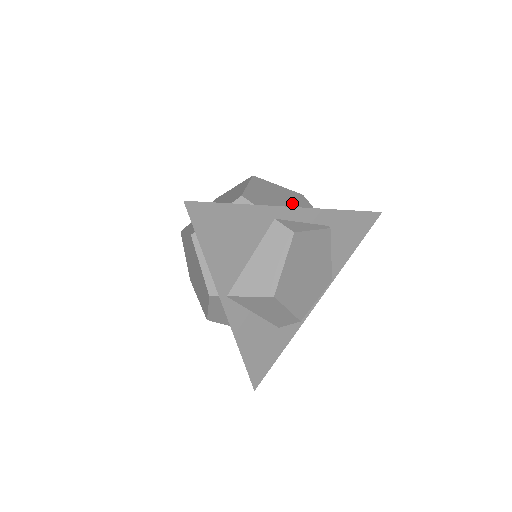
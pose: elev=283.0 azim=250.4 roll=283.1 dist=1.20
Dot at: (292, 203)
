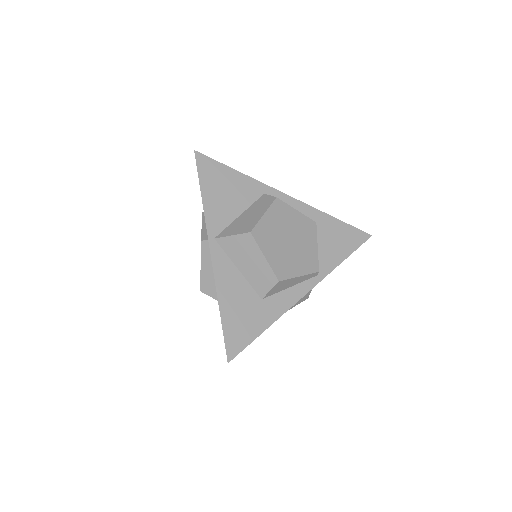
Dot at: occluded
